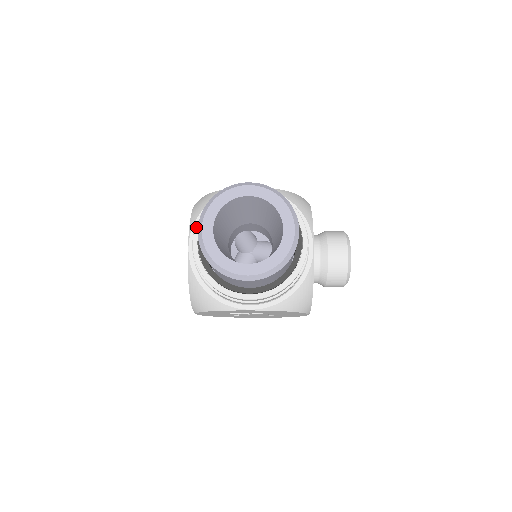
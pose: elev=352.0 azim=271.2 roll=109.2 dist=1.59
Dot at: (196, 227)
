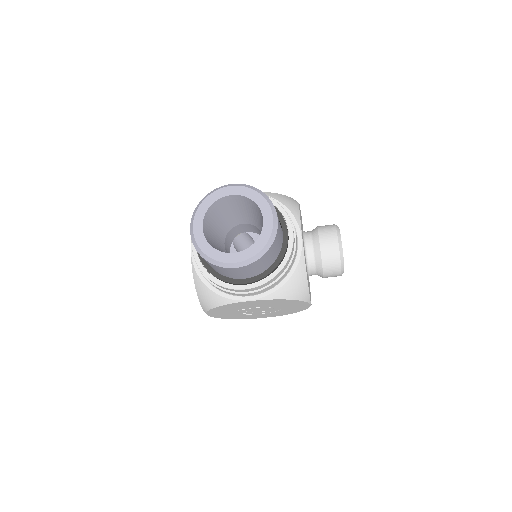
Dot at: occluded
